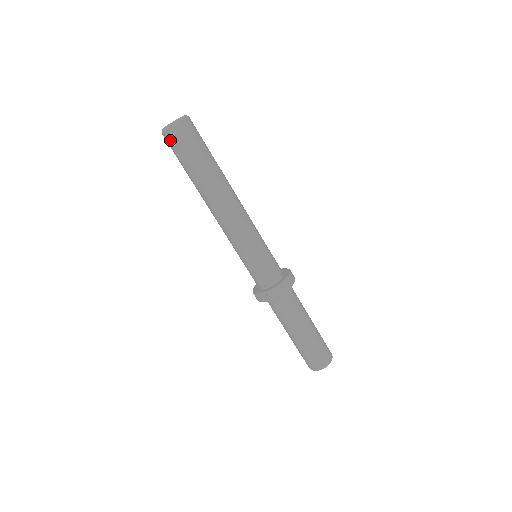
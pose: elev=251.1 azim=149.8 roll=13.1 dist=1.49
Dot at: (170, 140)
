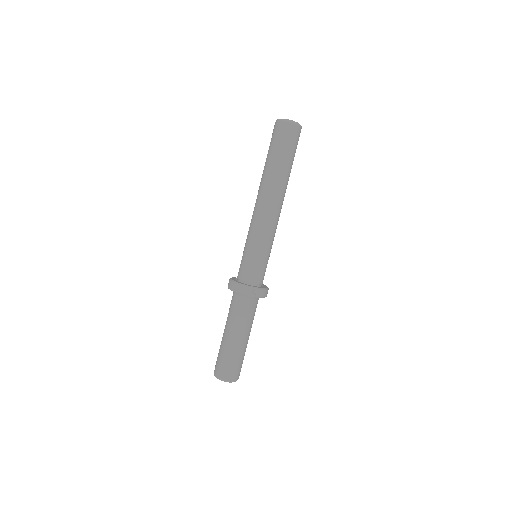
Dot at: (286, 130)
